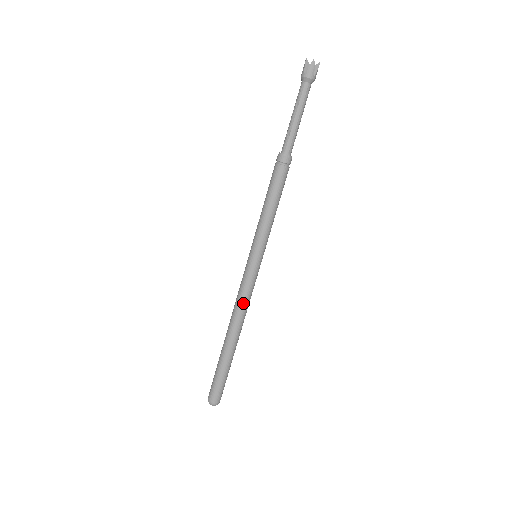
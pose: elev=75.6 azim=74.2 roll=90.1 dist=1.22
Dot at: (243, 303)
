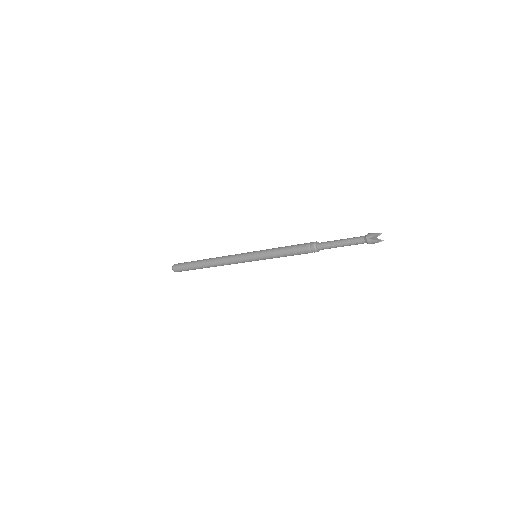
Dot at: (229, 263)
